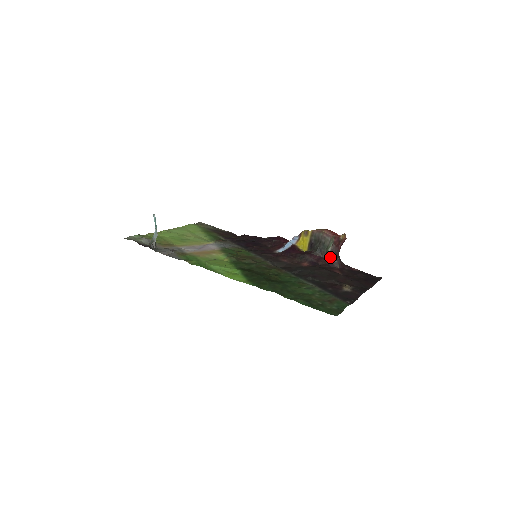
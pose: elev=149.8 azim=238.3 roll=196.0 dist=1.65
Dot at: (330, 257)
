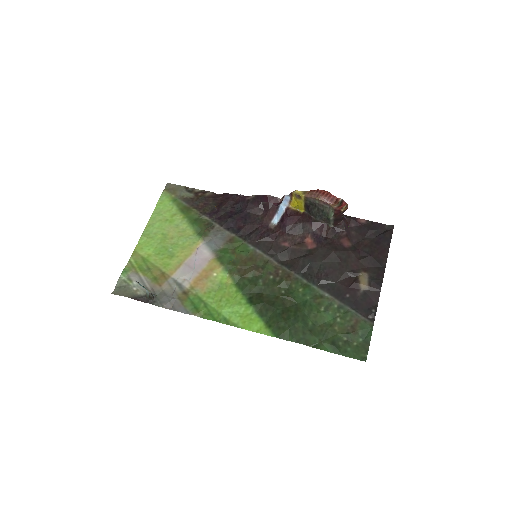
Dot at: (333, 224)
